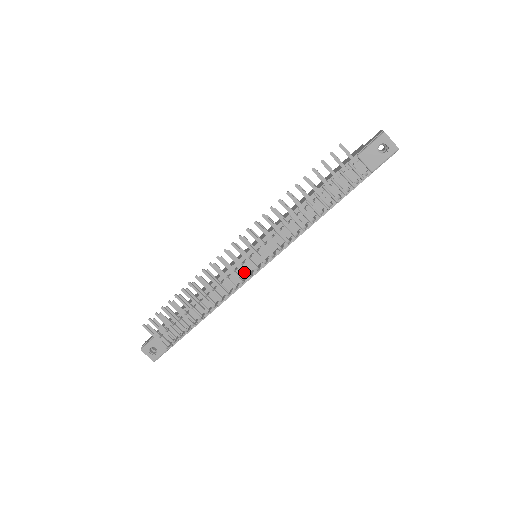
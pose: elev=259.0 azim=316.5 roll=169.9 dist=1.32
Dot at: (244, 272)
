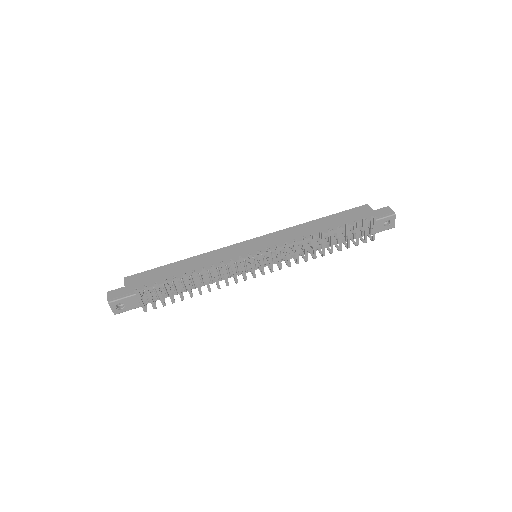
Dot at: (253, 274)
